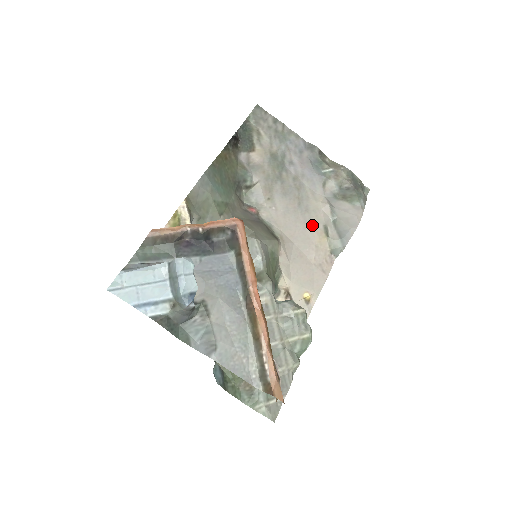
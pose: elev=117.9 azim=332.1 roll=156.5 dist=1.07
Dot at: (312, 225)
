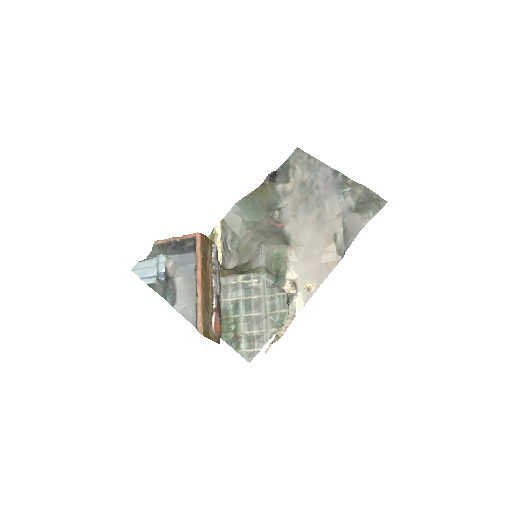
Dot at: (325, 233)
